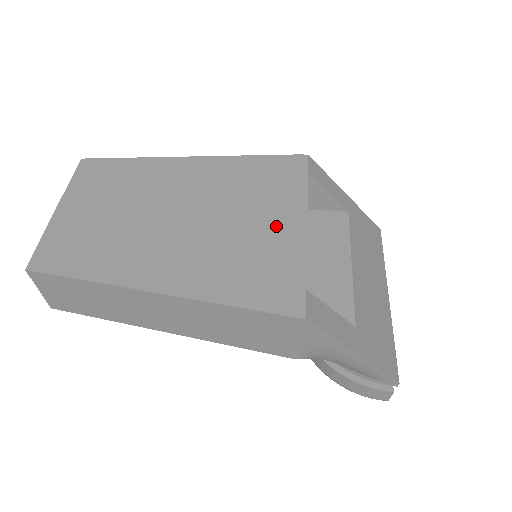
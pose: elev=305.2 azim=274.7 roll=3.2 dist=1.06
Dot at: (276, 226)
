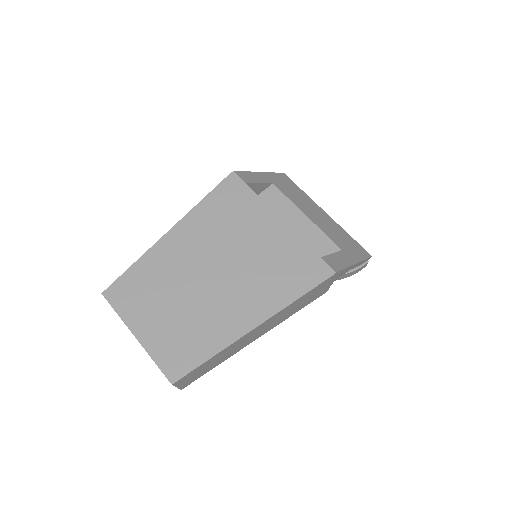
Dot at: (269, 235)
